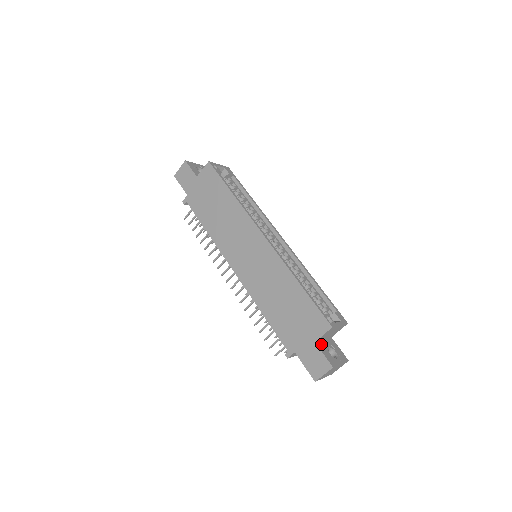
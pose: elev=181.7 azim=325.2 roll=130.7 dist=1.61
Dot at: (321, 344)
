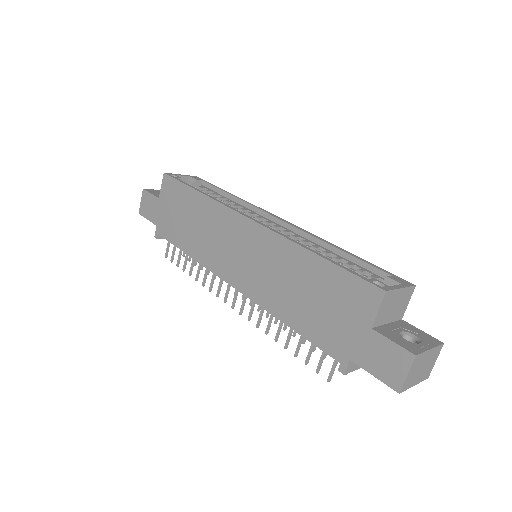
Dot at: (384, 329)
